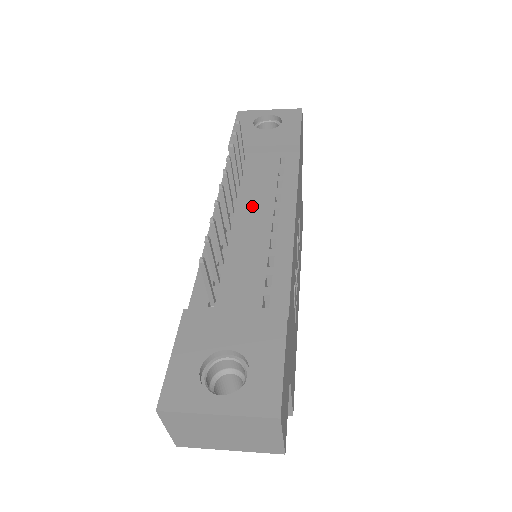
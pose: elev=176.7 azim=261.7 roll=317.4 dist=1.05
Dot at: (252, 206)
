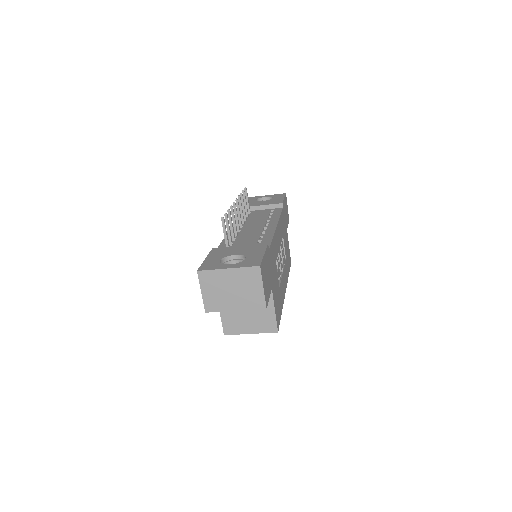
Dot at: (253, 224)
